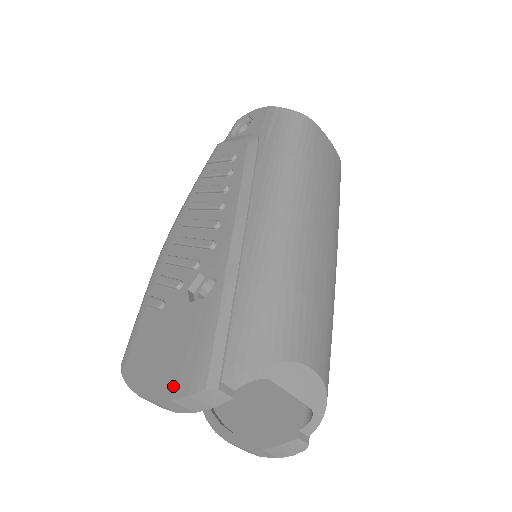
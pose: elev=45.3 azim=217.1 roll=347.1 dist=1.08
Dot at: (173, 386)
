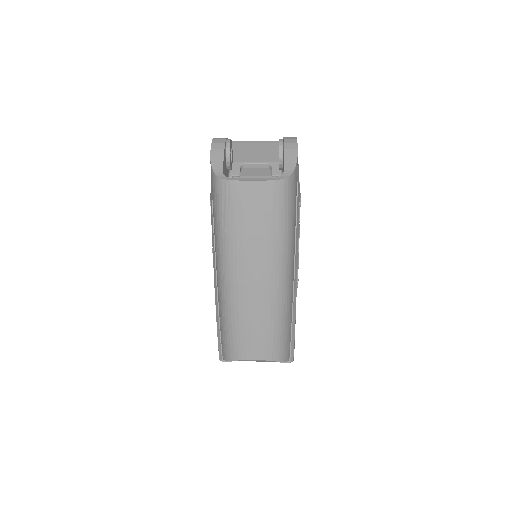
Dot at: occluded
